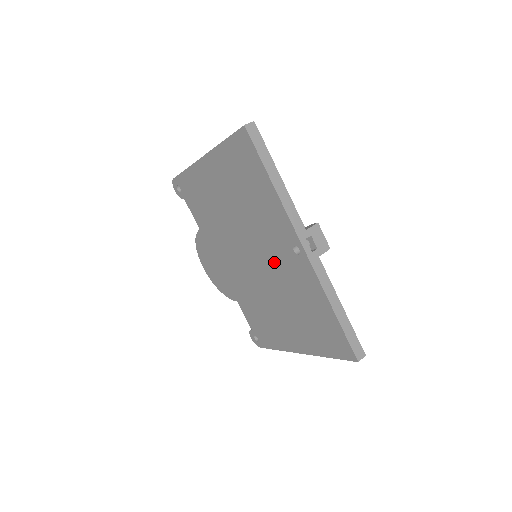
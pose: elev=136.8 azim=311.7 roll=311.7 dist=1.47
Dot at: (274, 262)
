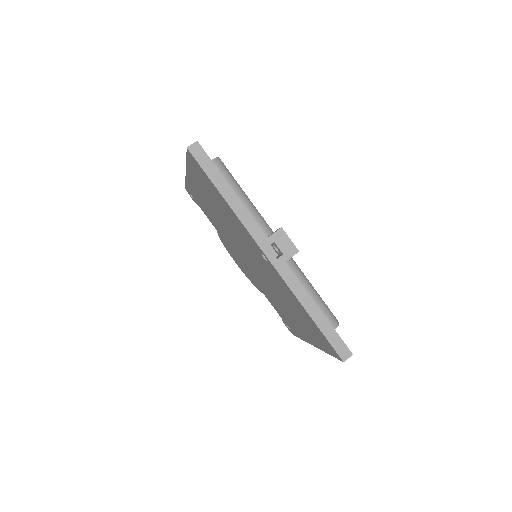
Dot at: (260, 265)
